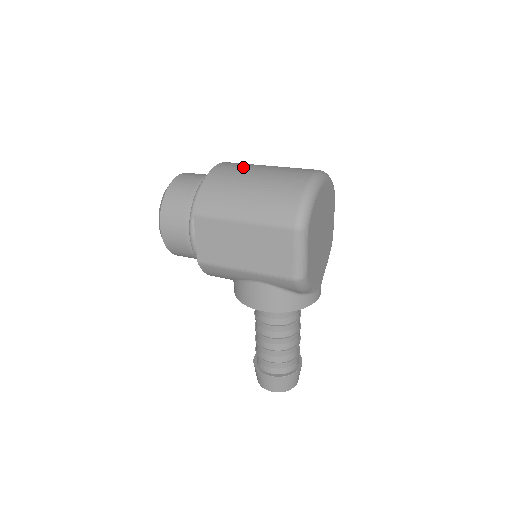
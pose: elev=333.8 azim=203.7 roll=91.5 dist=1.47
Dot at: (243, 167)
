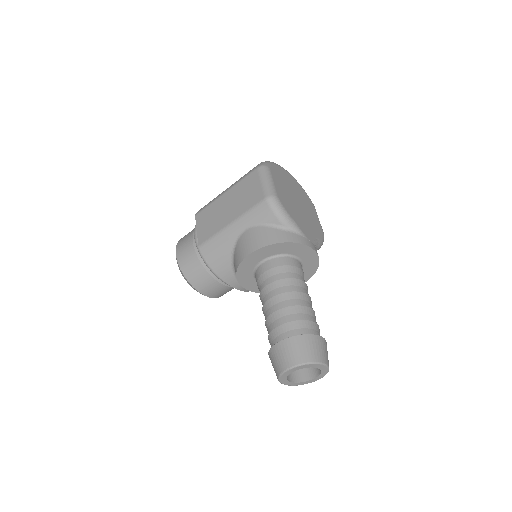
Dot at: occluded
